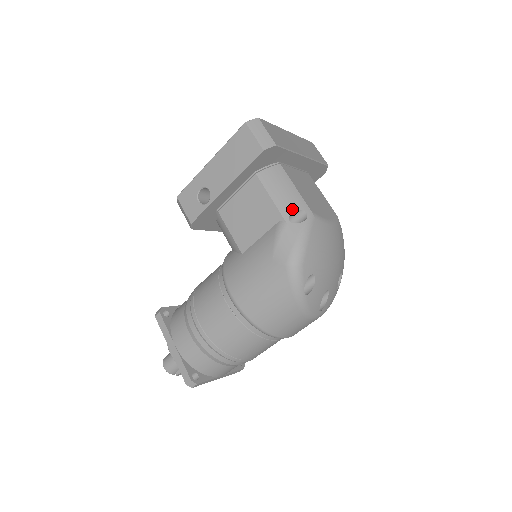
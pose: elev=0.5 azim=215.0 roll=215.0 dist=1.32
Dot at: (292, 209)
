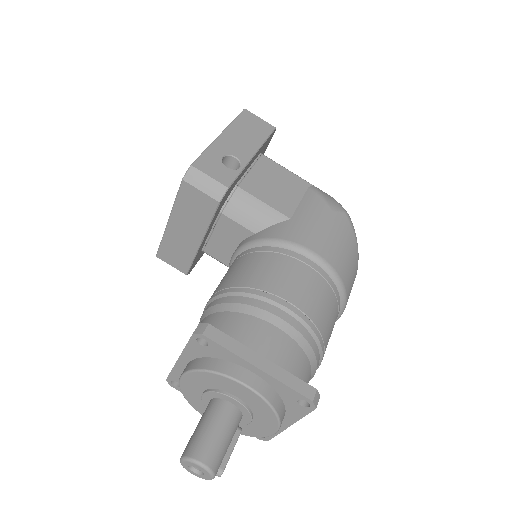
Dot at: occluded
